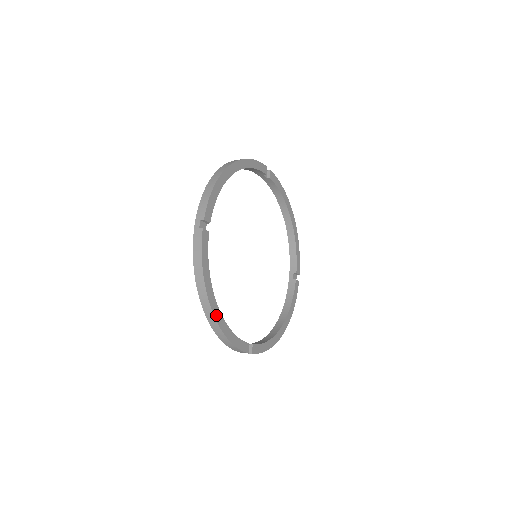
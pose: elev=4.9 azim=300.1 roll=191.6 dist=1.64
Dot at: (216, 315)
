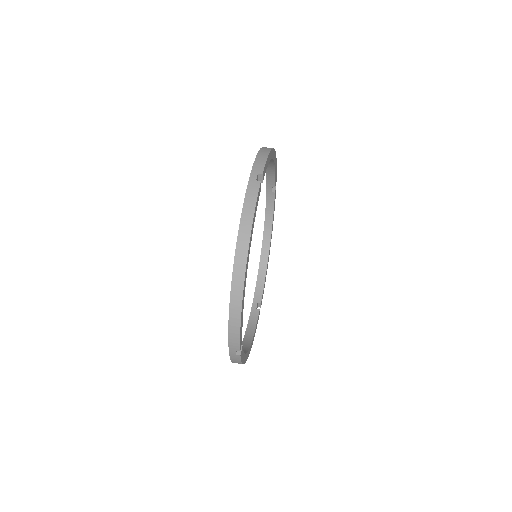
Dot at: (249, 352)
